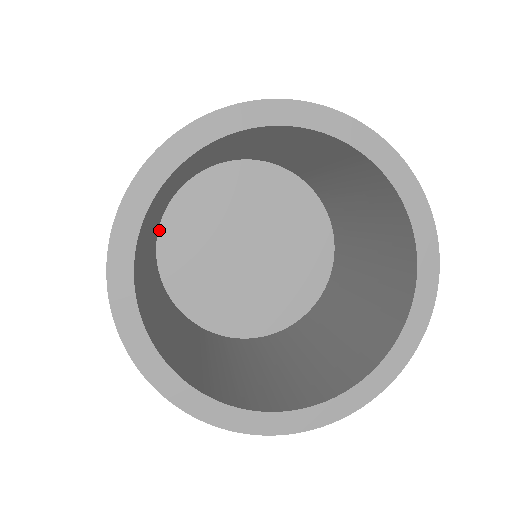
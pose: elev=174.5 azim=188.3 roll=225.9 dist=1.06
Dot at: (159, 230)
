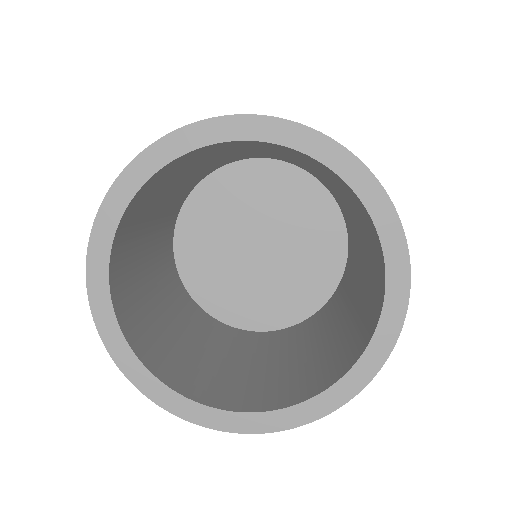
Dot at: (185, 202)
